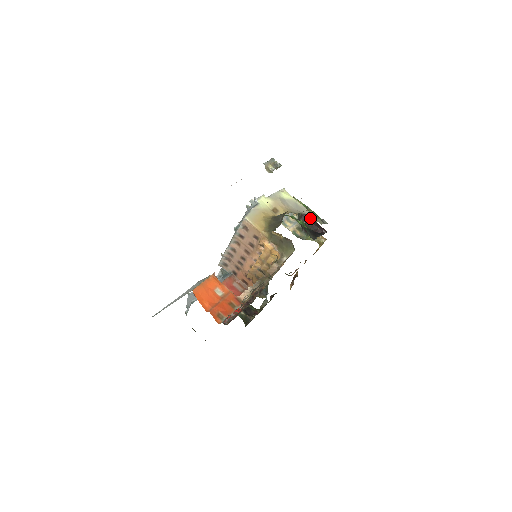
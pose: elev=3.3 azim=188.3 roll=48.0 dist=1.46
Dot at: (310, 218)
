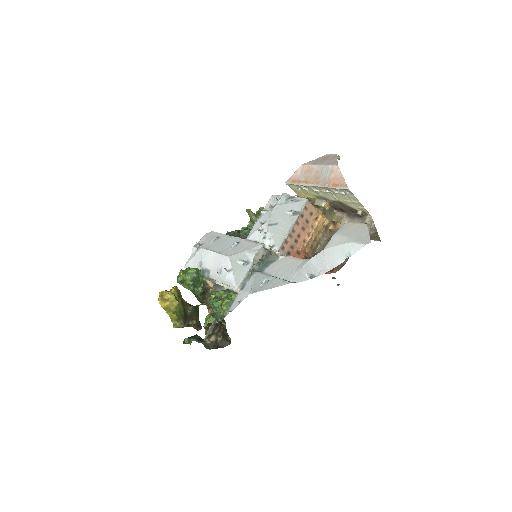
Dot at: occluded
